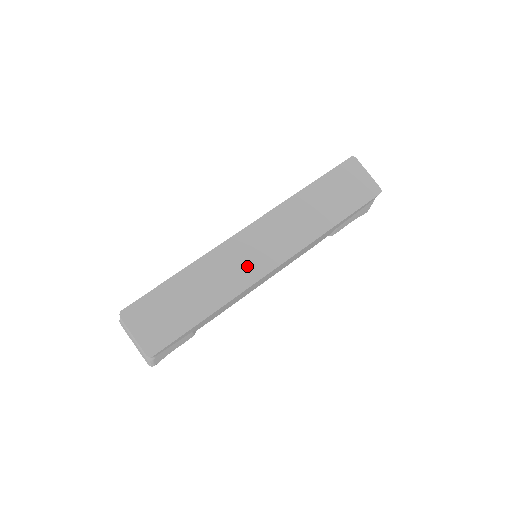
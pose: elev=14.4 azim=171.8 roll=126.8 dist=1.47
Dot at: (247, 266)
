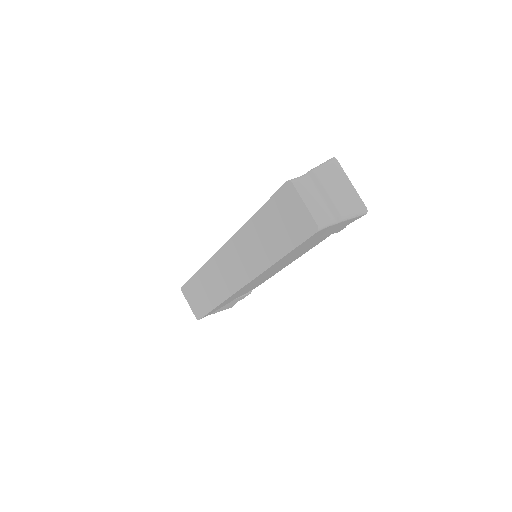
Dot at: (228, 279)
